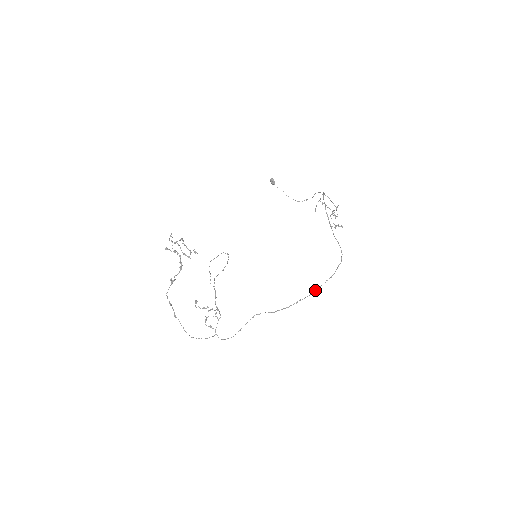
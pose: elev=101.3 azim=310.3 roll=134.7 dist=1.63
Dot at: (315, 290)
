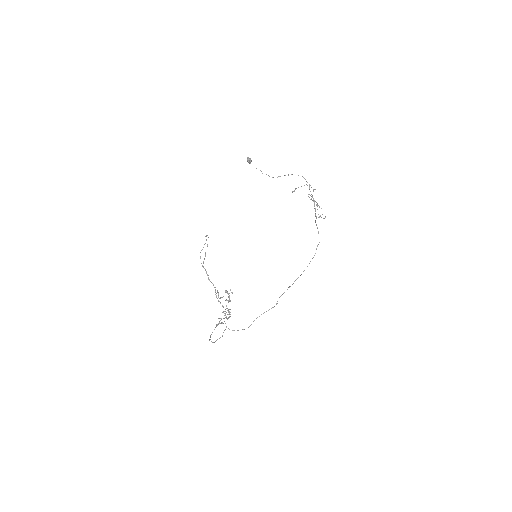
Dot at: occluded
